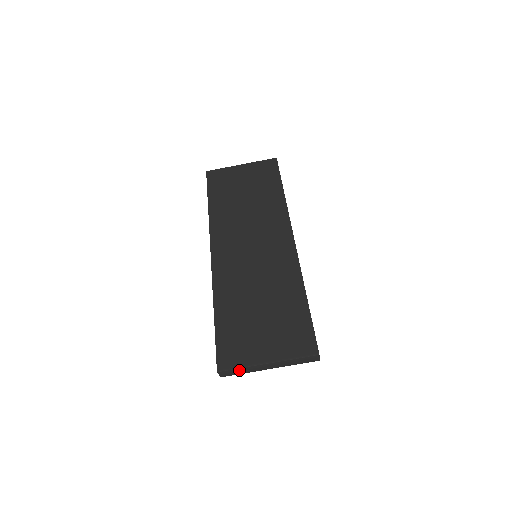
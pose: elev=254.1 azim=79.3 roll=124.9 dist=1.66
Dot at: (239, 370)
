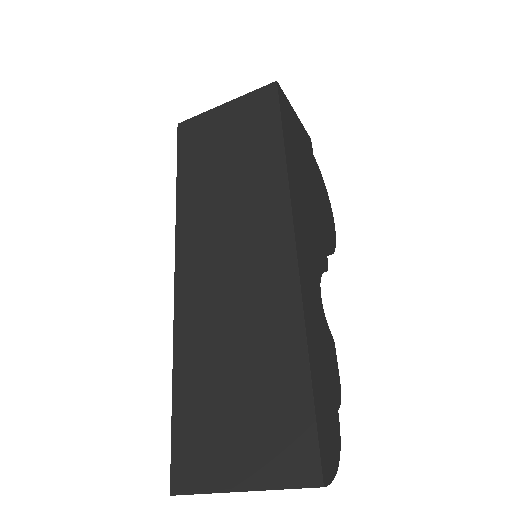
Dot at: (203, 493)
